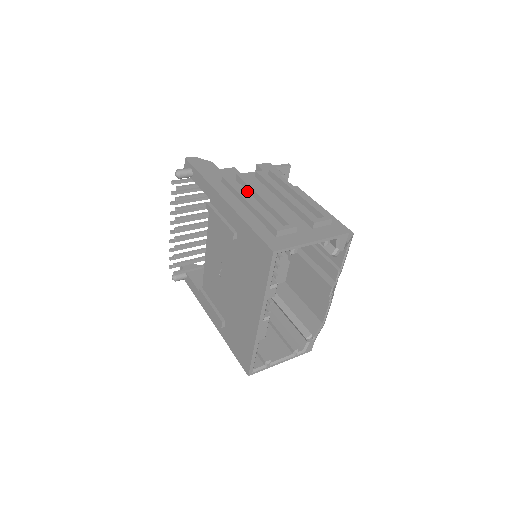
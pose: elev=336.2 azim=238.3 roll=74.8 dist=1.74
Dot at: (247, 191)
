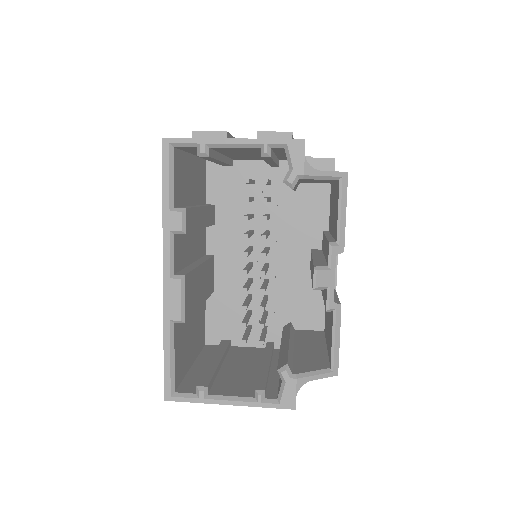
Dot at: occluded
